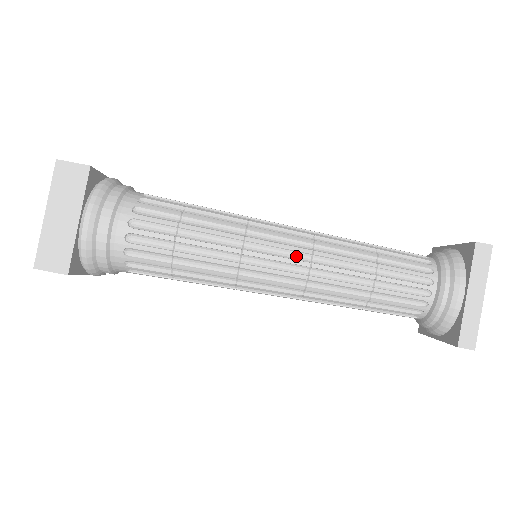
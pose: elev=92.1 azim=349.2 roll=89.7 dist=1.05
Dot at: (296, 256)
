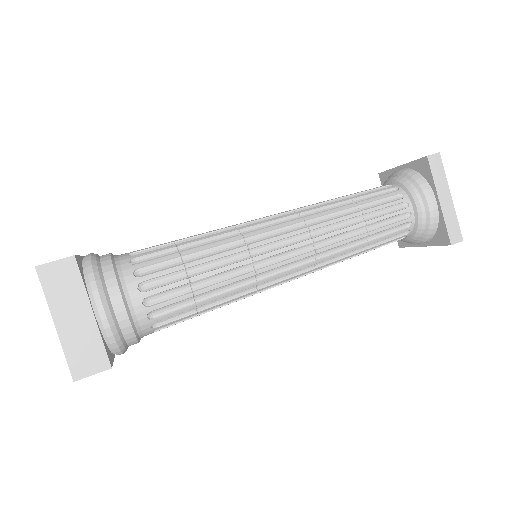
Dot at: (297, 239)
